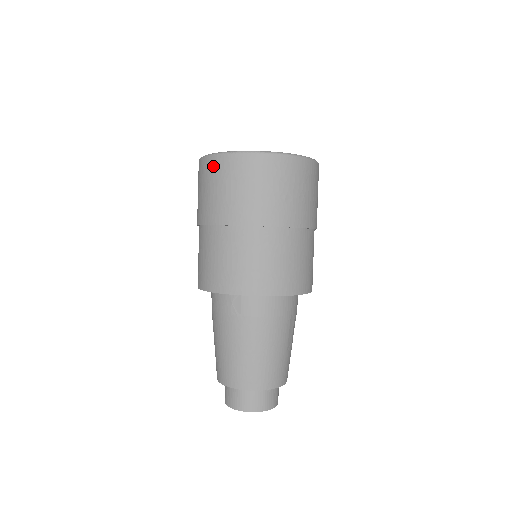
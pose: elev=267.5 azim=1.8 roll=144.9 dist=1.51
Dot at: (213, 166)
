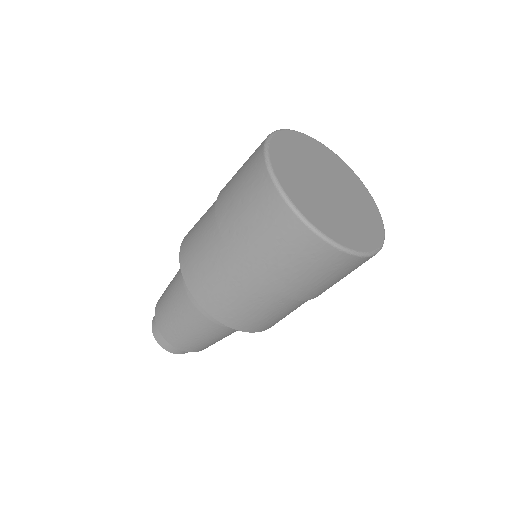
Dot at: (324, 255)
